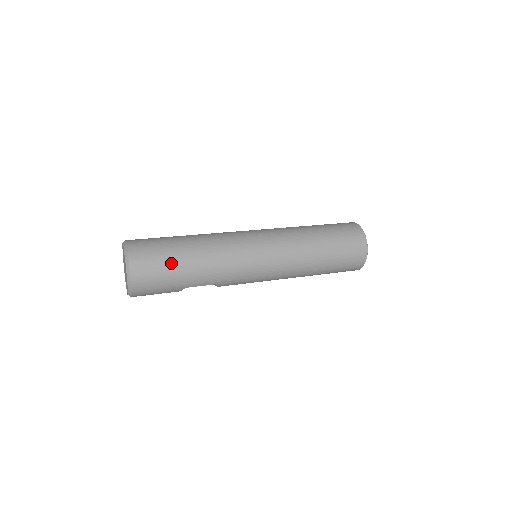
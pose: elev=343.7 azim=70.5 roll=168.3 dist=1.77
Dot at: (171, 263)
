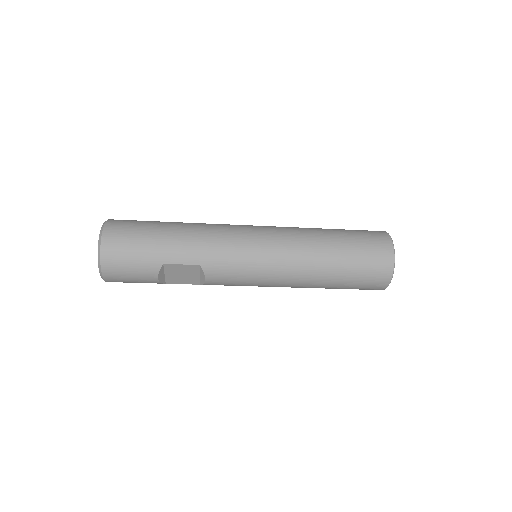
Dot at: (149, 230)
